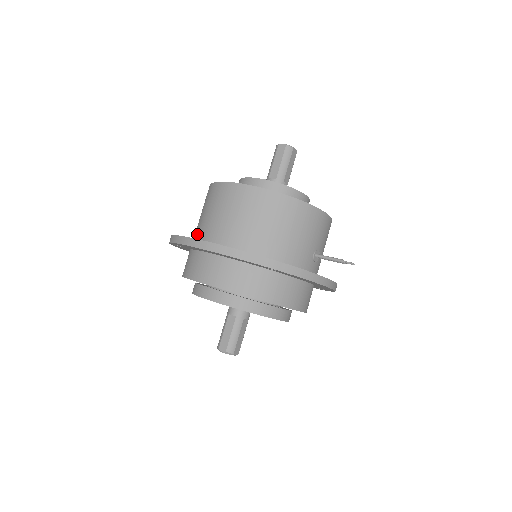
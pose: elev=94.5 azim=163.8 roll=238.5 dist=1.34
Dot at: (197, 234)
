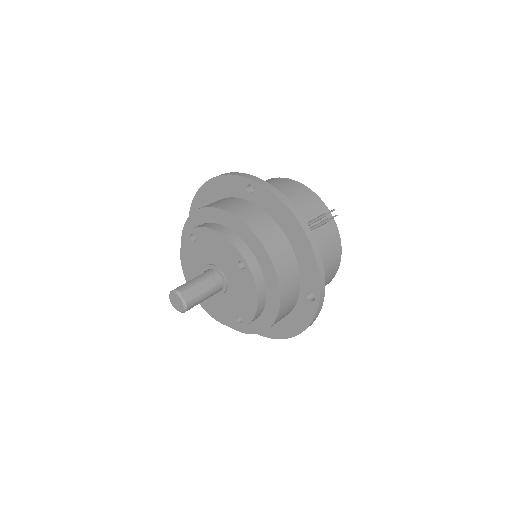
Dot at: occluded
